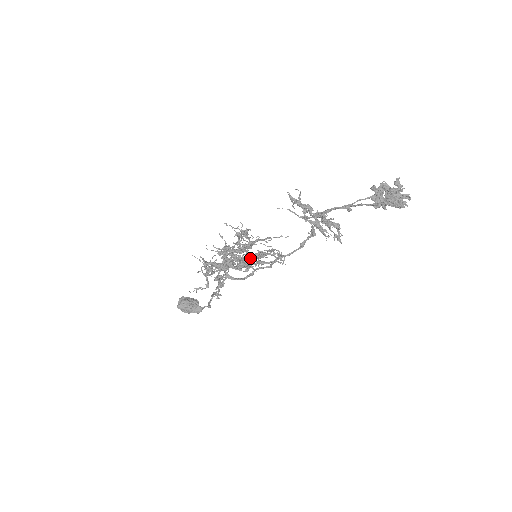
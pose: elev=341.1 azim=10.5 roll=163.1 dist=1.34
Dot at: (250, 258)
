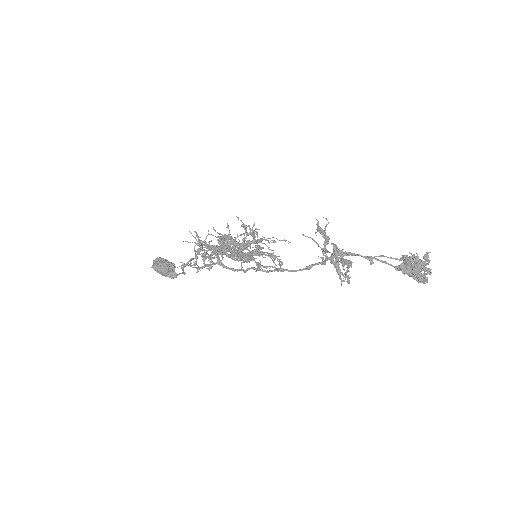
Dot at: (249, 256)
